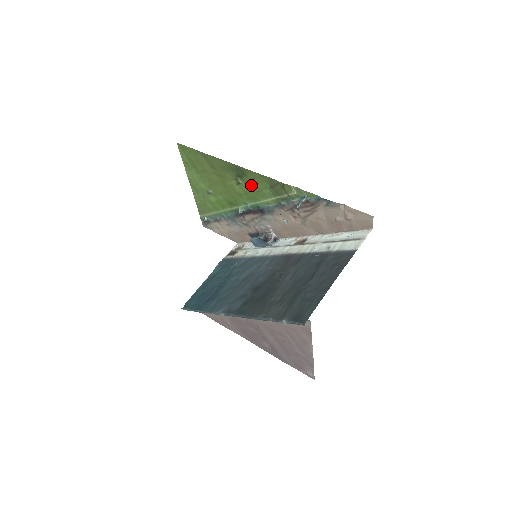
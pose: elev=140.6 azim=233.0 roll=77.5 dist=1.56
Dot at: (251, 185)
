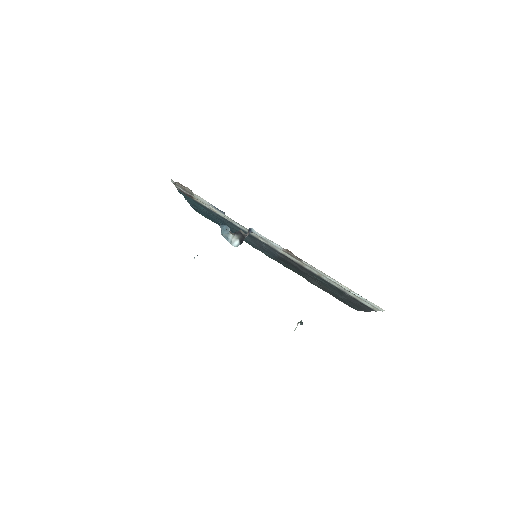
Dot at: occluded
